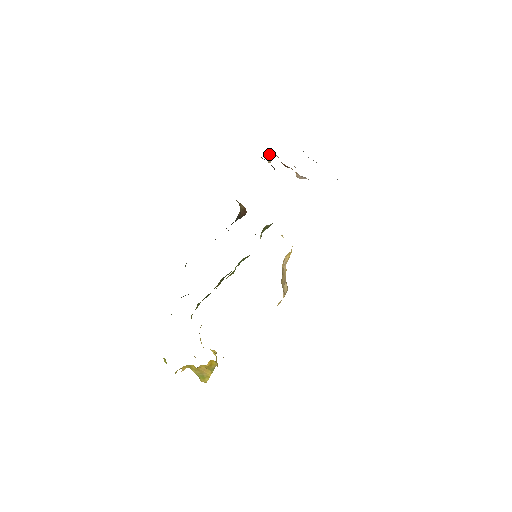
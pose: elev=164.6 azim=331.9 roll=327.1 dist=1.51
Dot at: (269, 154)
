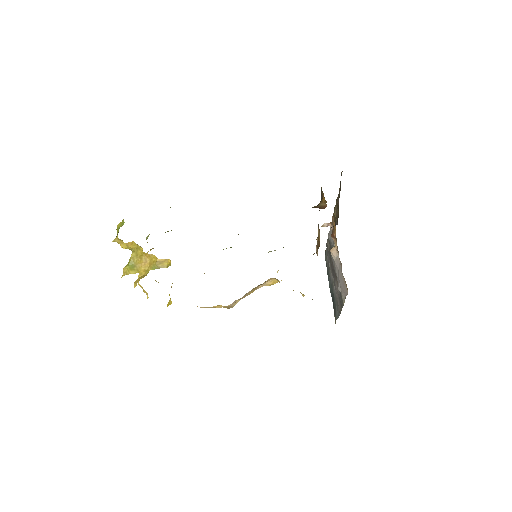
Dot at: (327, 223)
